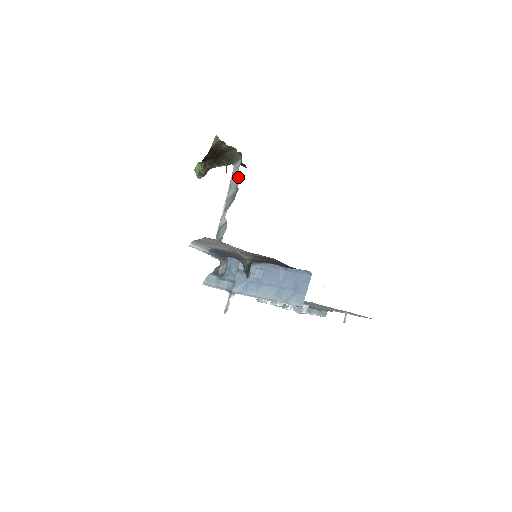
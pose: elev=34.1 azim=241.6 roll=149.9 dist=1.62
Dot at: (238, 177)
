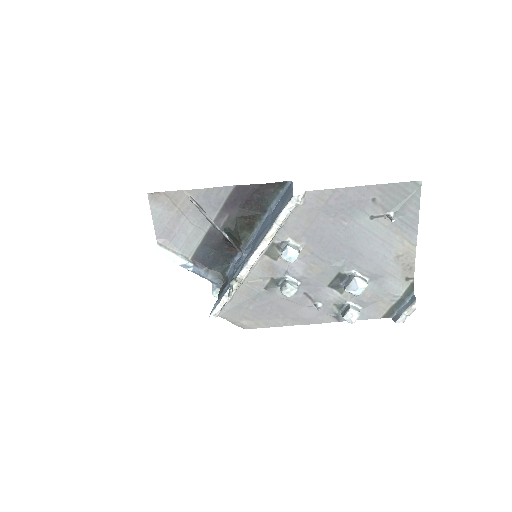
Dot at: occluded
